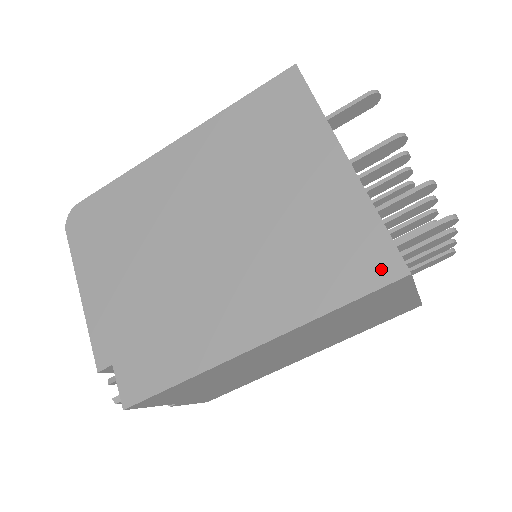
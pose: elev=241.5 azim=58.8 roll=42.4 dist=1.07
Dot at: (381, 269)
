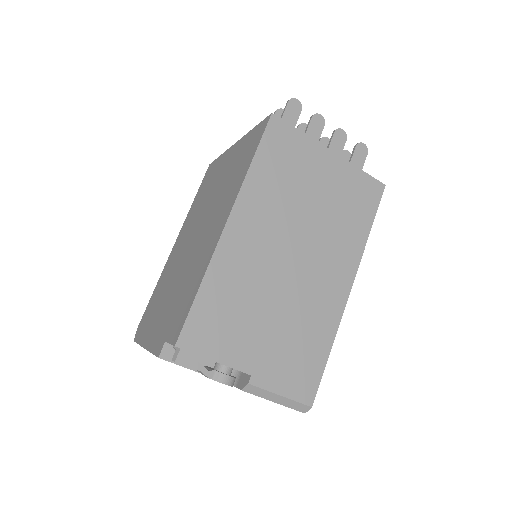
Dot at: (261, 130)
